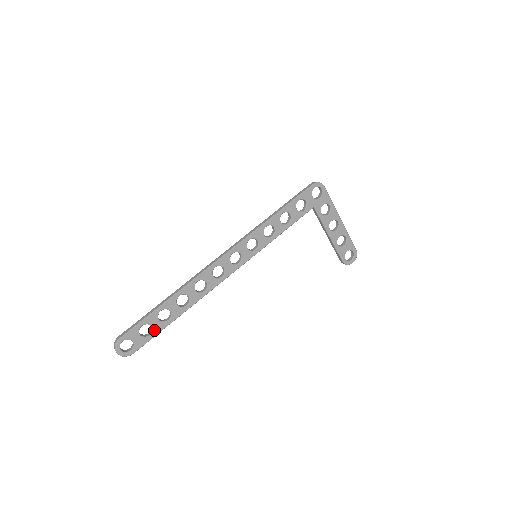
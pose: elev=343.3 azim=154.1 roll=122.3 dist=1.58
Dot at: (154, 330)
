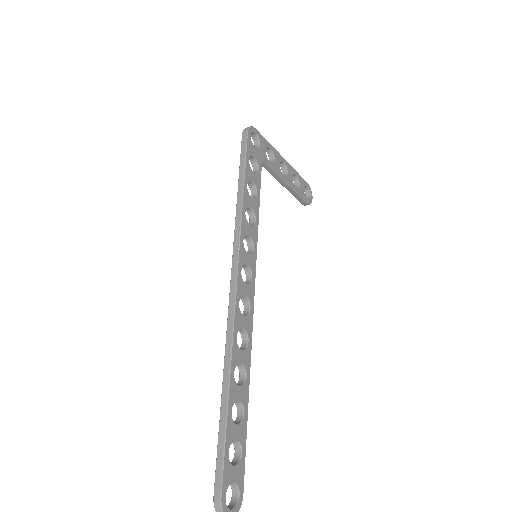
Dot at: (241, 442)
